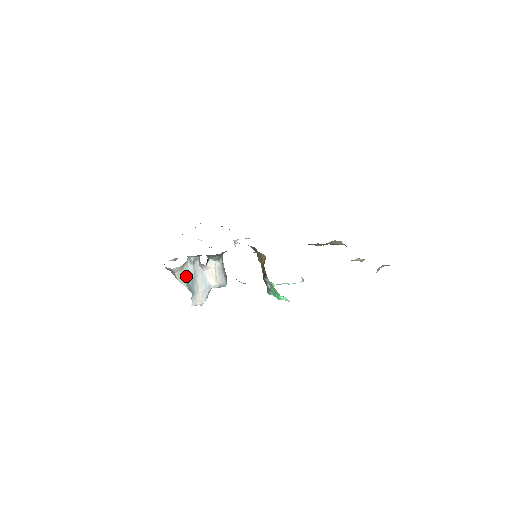
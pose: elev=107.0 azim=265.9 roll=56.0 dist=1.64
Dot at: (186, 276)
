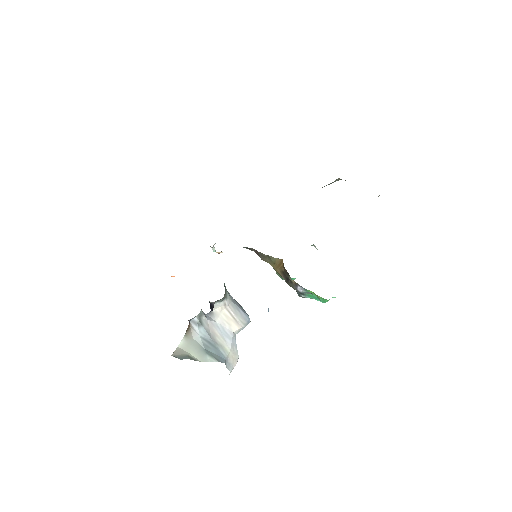
Dot at: (203, 346)
